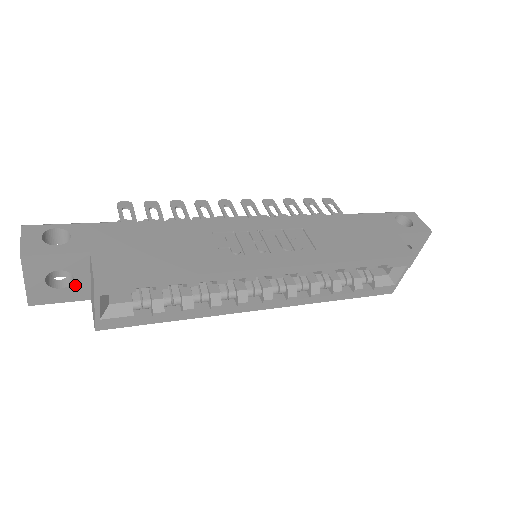
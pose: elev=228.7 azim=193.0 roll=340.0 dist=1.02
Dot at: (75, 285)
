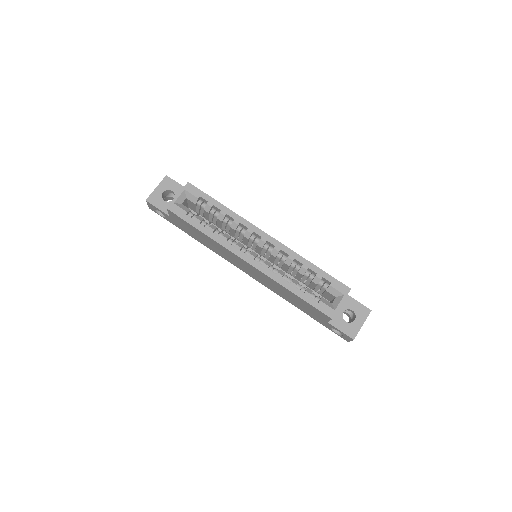
Dot at: occluded
